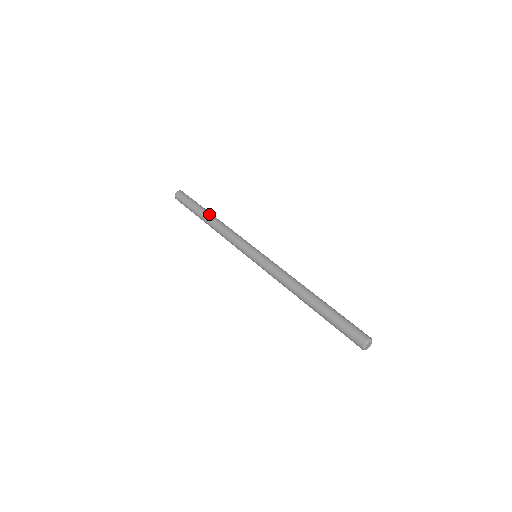
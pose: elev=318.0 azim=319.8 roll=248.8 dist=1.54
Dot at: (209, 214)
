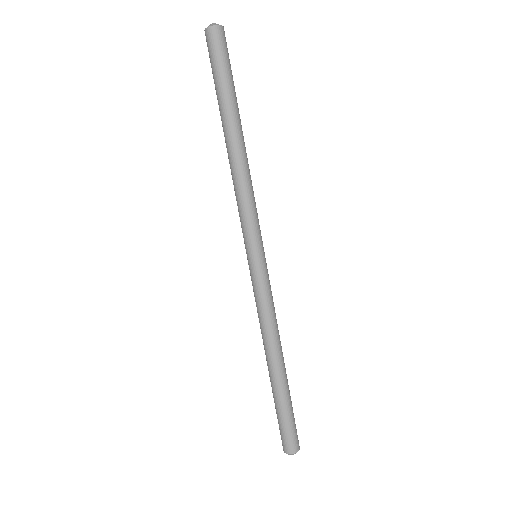
Dot at: (225, 132)
